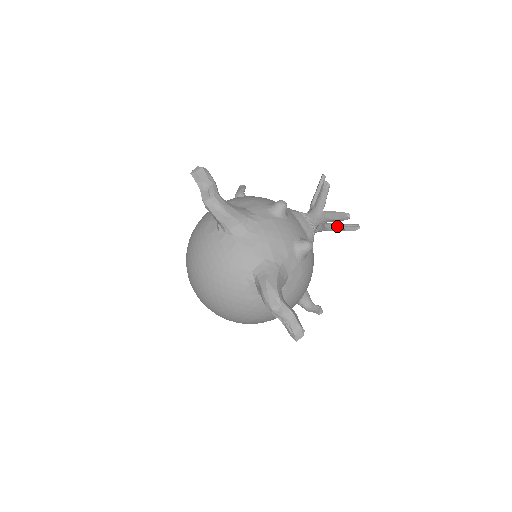
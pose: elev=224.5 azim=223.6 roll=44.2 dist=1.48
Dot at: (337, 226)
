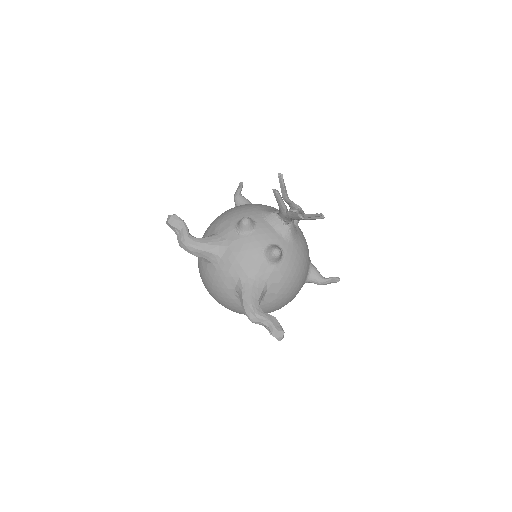
Dot at: (308, 217)
